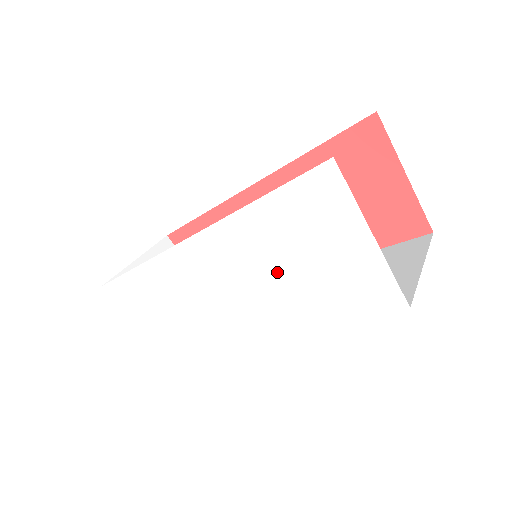
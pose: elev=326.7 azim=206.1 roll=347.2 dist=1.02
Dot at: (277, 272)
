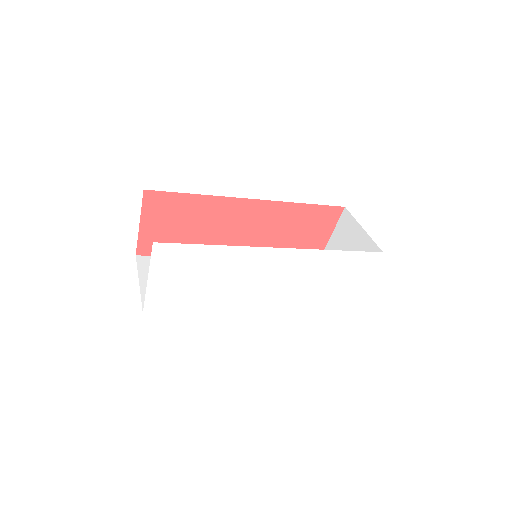
Dot at: (309, 286)
